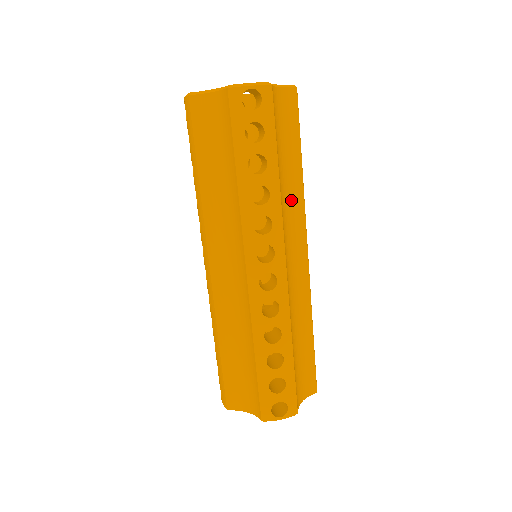
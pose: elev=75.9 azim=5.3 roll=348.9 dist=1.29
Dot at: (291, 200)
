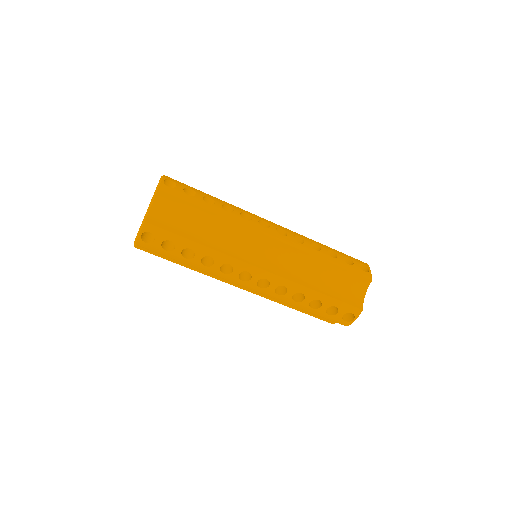
Dot at: (228, 233)
